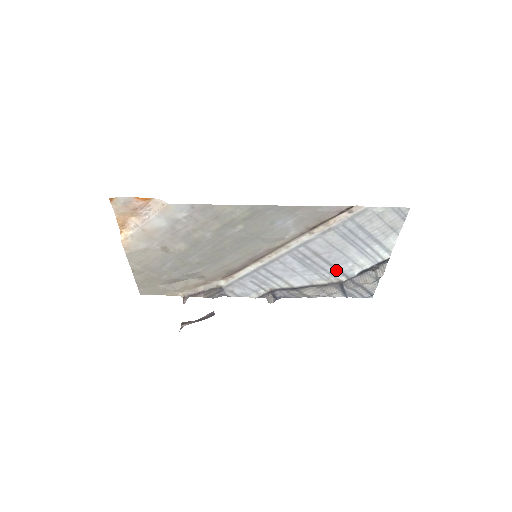
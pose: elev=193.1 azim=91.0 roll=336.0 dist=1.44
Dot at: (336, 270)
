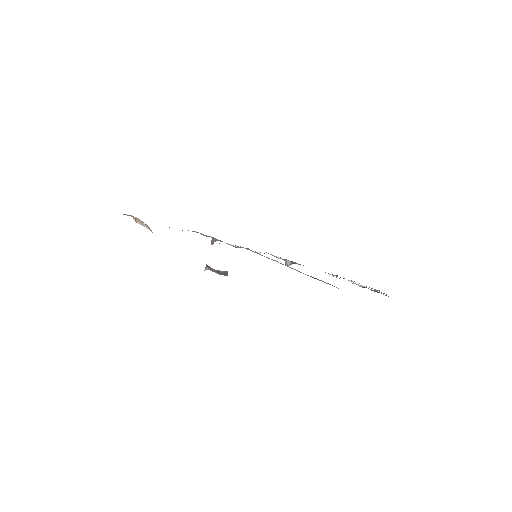
Dot at: (339, 278)
